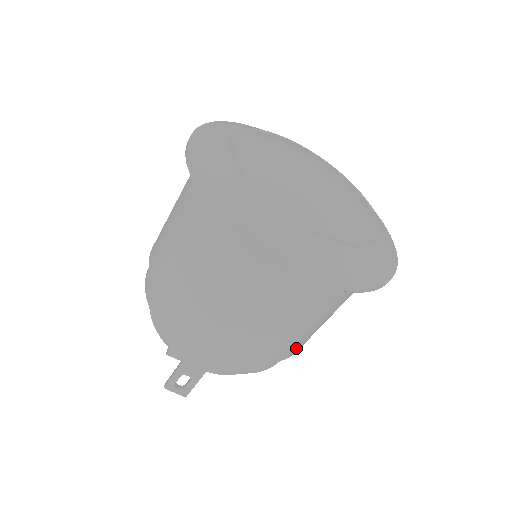
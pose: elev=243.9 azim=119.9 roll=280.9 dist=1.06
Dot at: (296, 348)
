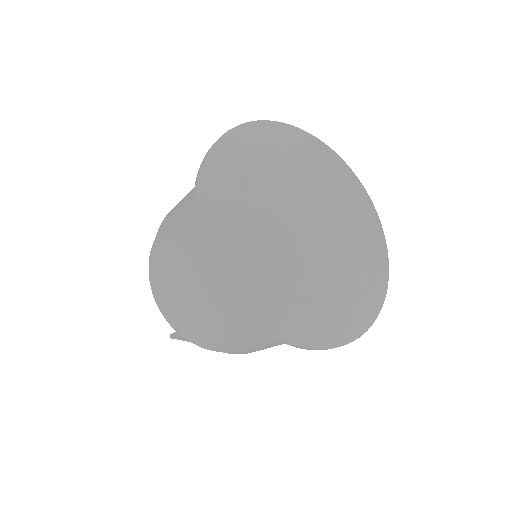
Dot at: occluded
